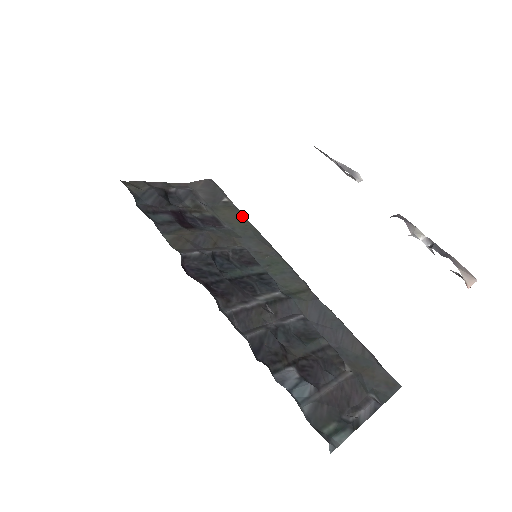
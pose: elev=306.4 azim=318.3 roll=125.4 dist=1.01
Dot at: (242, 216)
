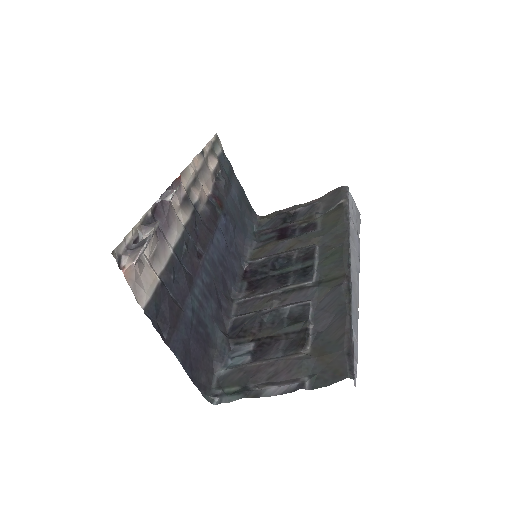
Dot at: (341, 214)
